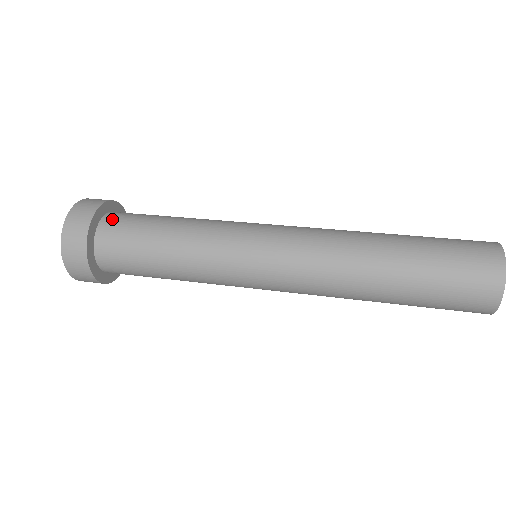
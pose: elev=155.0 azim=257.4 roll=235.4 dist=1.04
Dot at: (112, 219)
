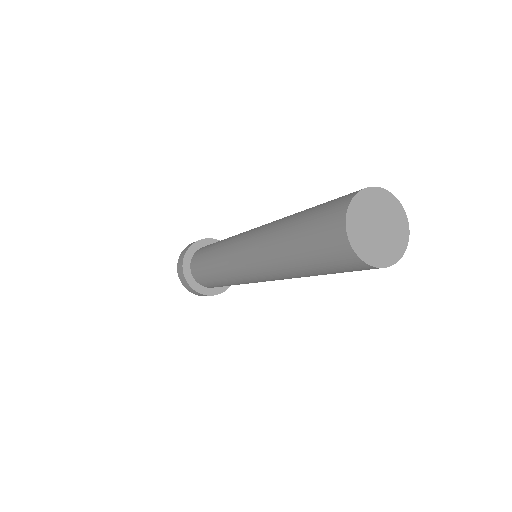
Dot at: (200, 249)
